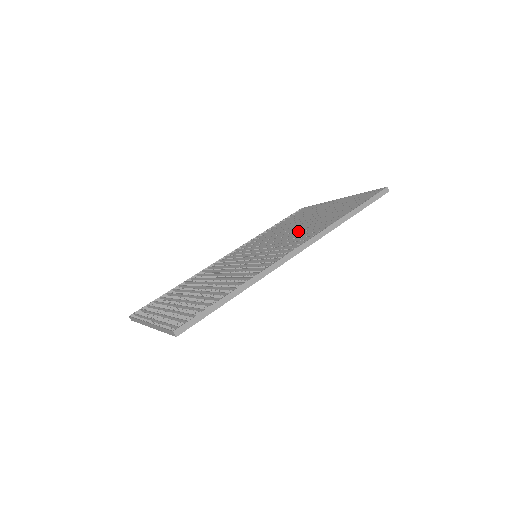
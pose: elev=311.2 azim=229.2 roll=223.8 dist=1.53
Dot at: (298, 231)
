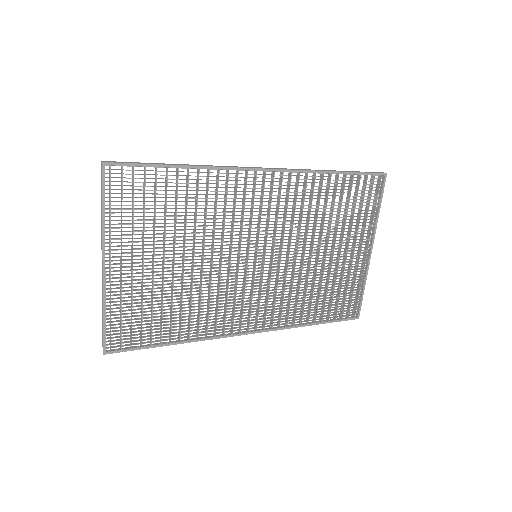
Dot at: (305, 236)
